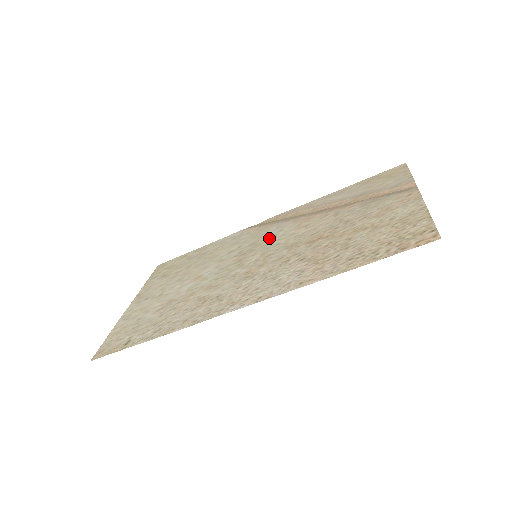
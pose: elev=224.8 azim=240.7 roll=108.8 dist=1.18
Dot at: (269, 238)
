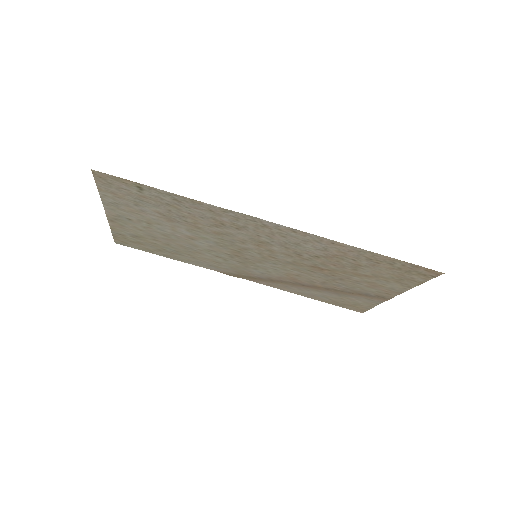
Dot at: (260, 266)
